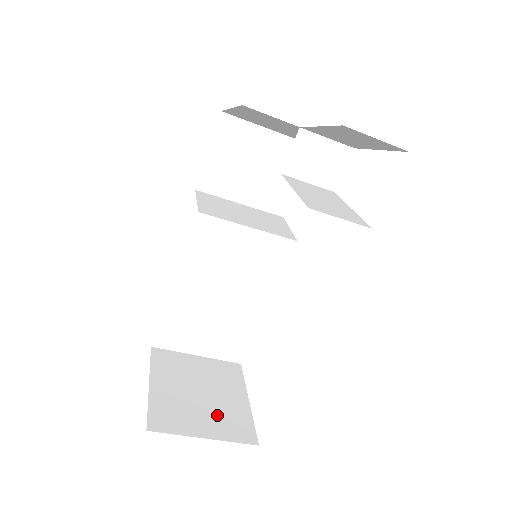
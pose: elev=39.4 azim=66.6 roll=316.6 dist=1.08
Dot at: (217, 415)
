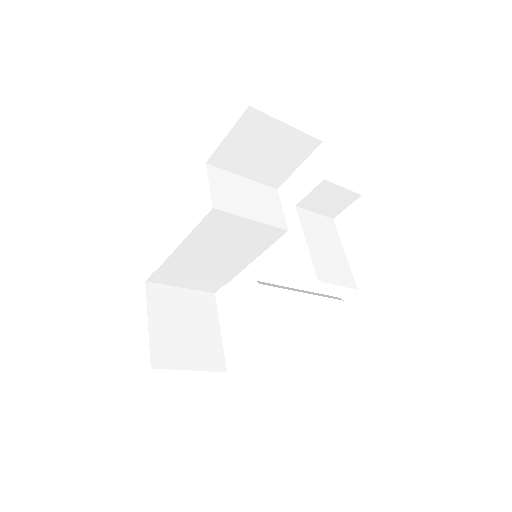
Dot at: (198, 348)
